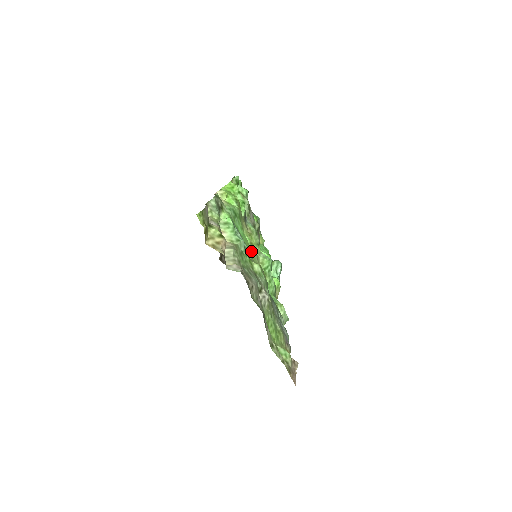
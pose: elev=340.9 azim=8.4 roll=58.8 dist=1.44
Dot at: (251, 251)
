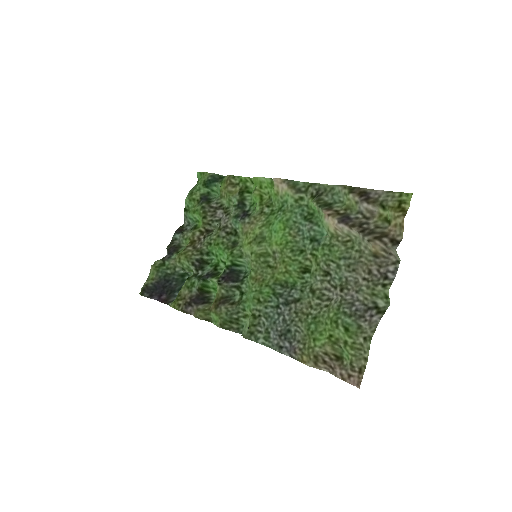
Dot at: (274, 249)
